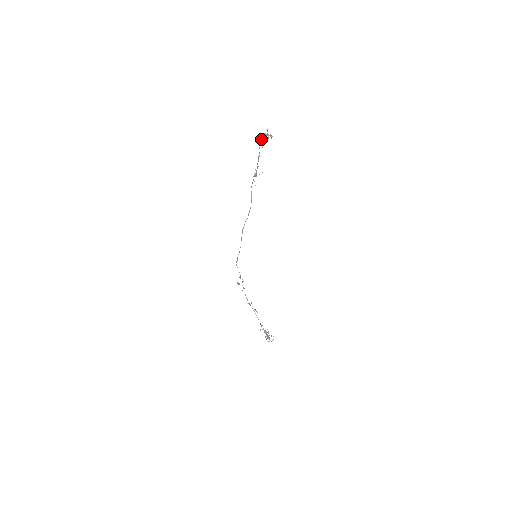
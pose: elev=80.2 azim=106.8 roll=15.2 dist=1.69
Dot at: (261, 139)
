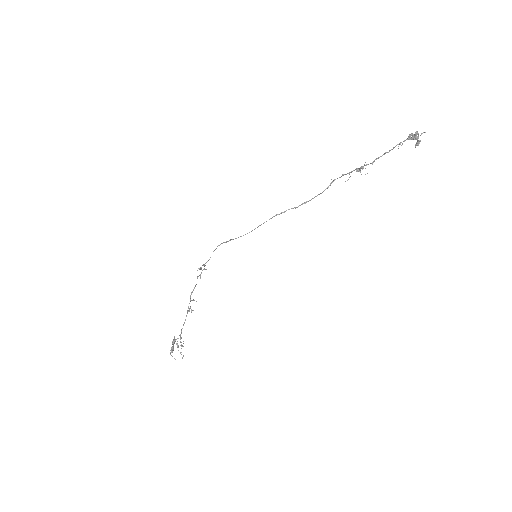
Dot at: (413, 135)
